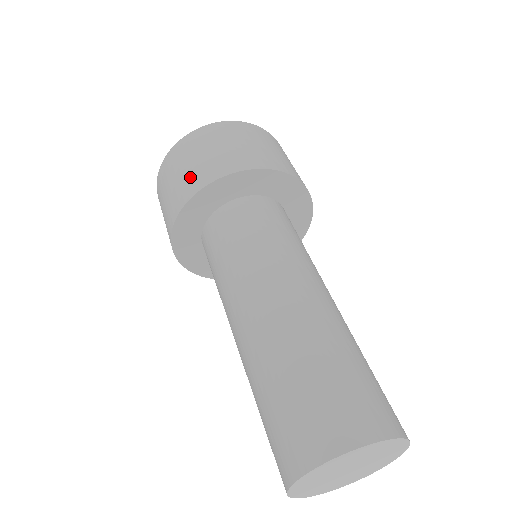
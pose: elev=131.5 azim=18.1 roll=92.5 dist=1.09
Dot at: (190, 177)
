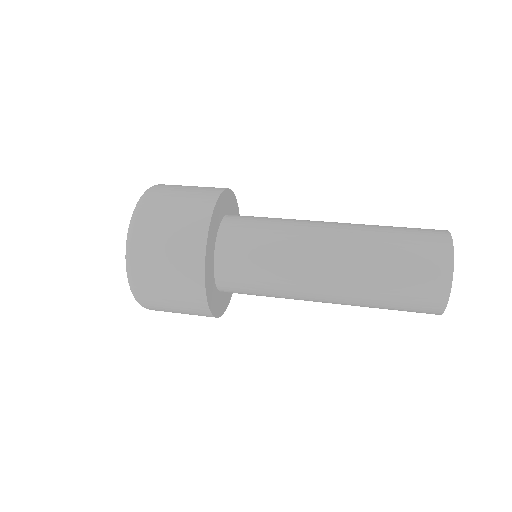
Dot at: occluded
